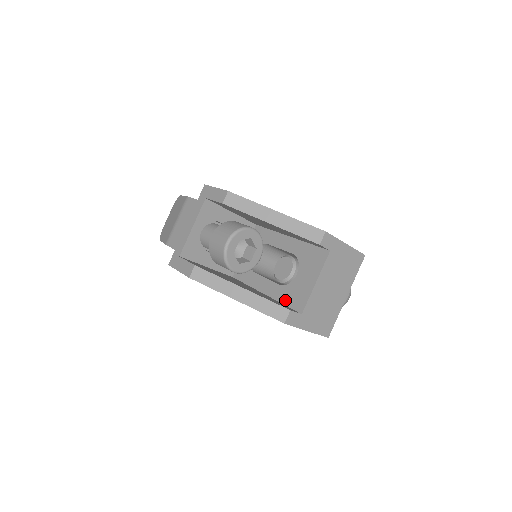
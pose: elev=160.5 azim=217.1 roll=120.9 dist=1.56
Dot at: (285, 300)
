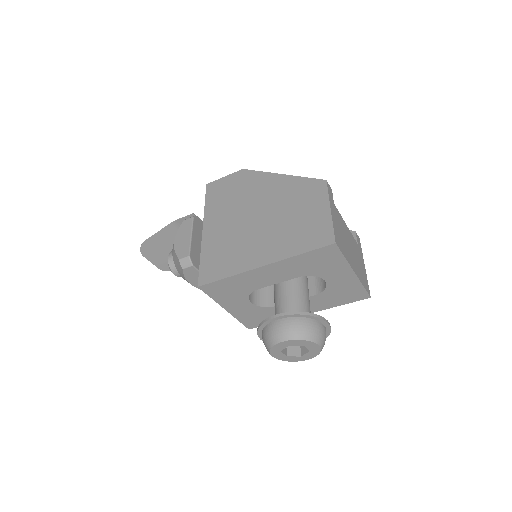
Dot at: occluded
